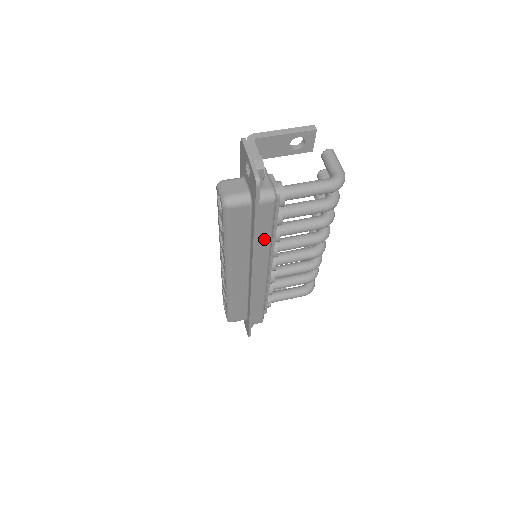
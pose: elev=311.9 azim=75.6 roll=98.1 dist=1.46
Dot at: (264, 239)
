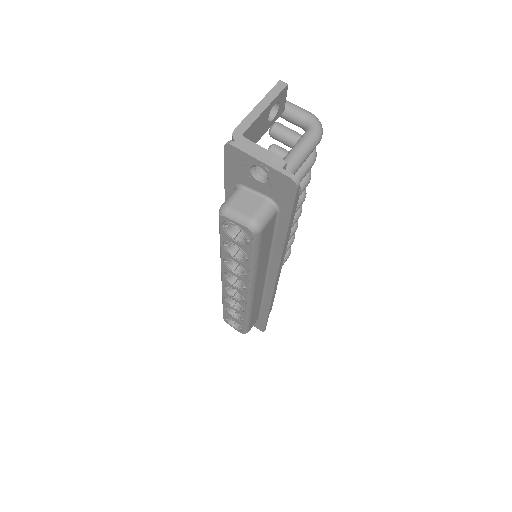
Dot at: occluded
